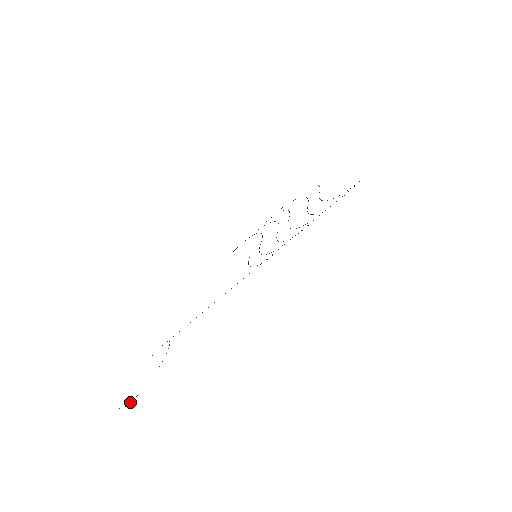
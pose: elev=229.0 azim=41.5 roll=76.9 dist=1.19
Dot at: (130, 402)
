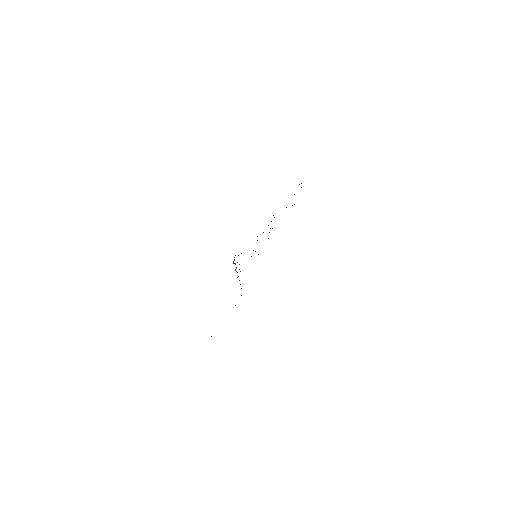
Dot at: occluded
